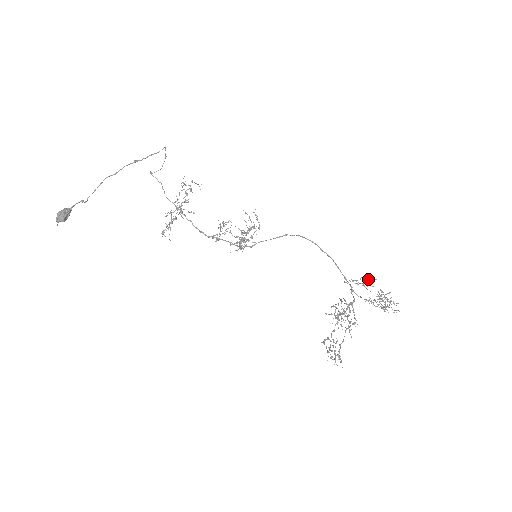
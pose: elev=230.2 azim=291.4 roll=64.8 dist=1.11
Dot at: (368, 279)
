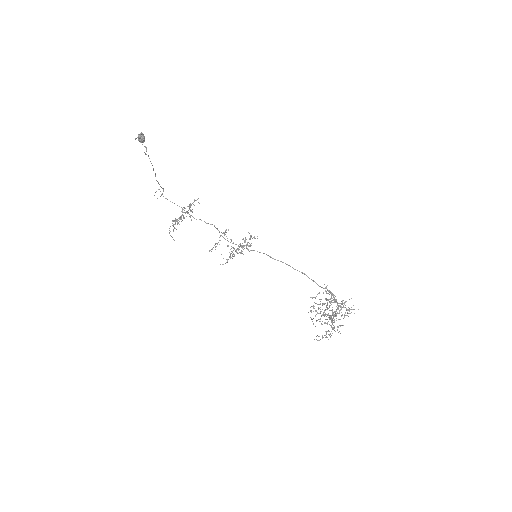
Dot at: (331, 293)
